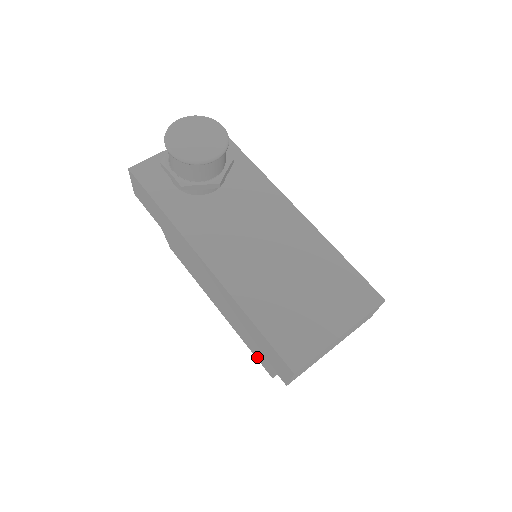
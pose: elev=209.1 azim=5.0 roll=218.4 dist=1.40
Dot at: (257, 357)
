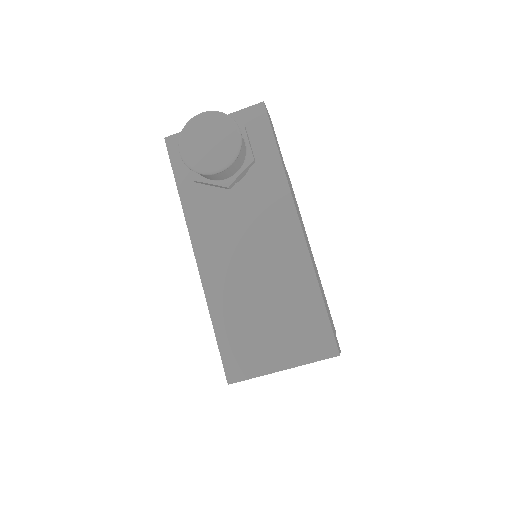
Dot at: occluded
